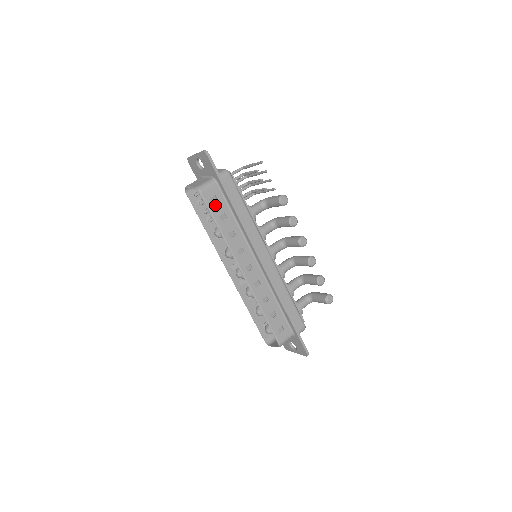
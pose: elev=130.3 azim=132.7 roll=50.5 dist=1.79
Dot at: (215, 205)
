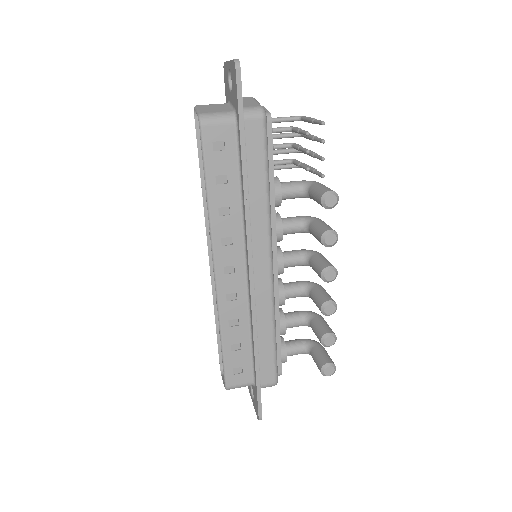
Dot at: (217, 155)
